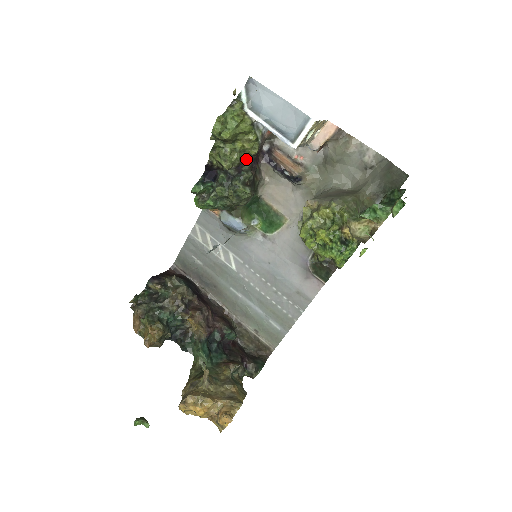
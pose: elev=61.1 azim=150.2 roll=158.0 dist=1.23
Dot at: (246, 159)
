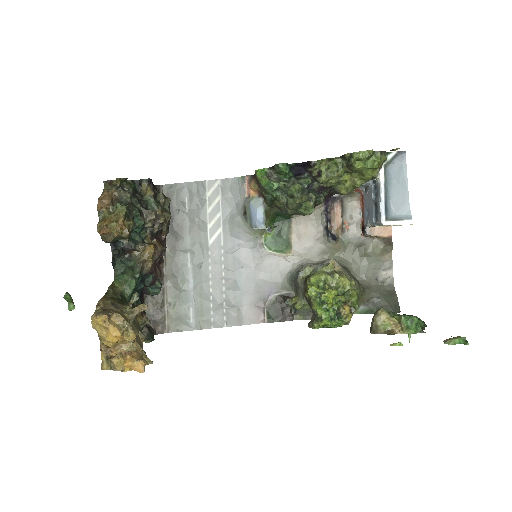
Dot at: (331, 189)
